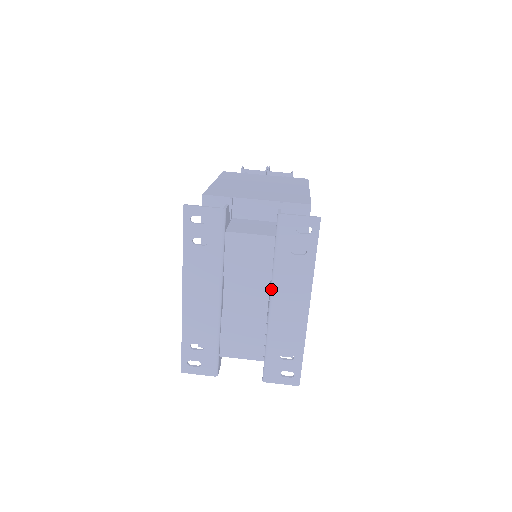
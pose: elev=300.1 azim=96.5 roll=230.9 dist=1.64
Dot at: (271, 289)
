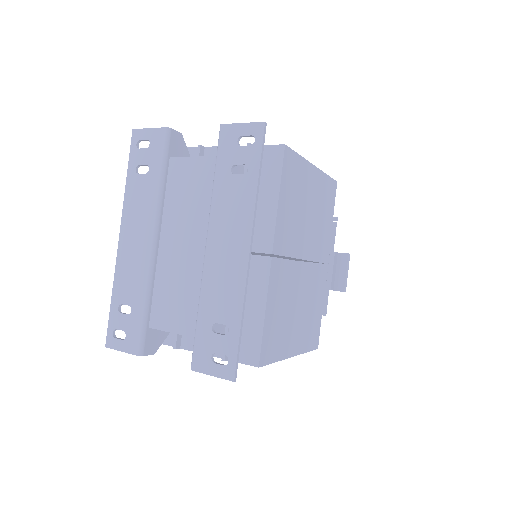
Dot at: (208, 225)
